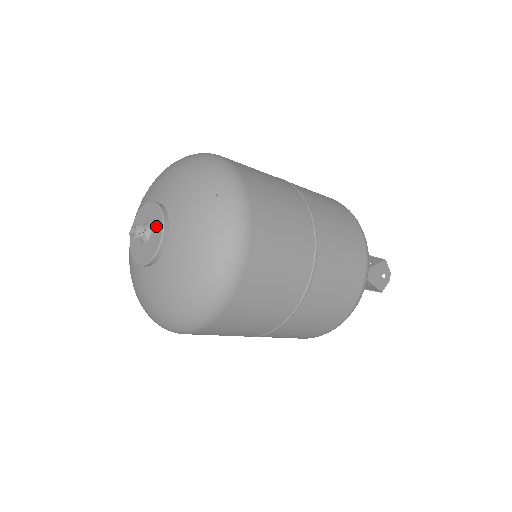
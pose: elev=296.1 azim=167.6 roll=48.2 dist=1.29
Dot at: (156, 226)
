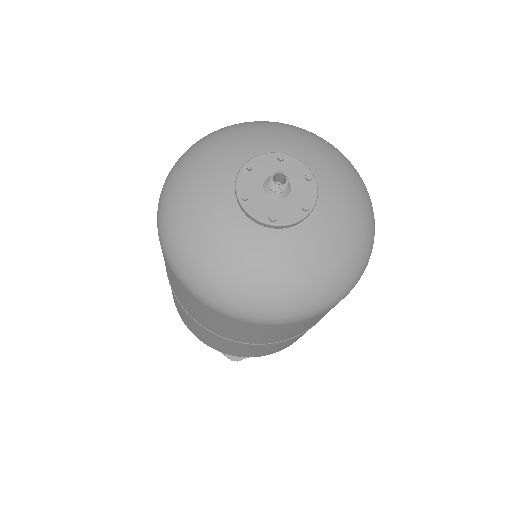
Dot at: (296, 173)
